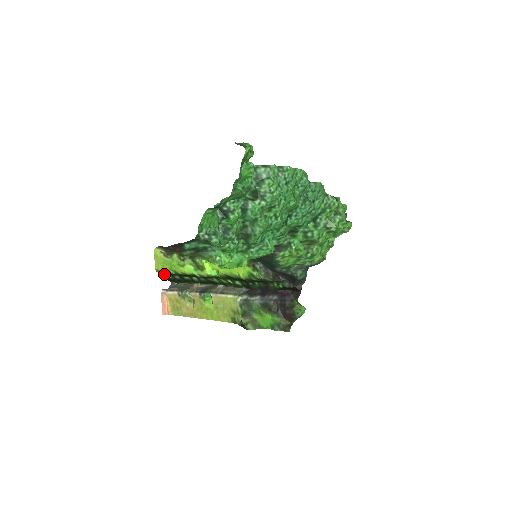
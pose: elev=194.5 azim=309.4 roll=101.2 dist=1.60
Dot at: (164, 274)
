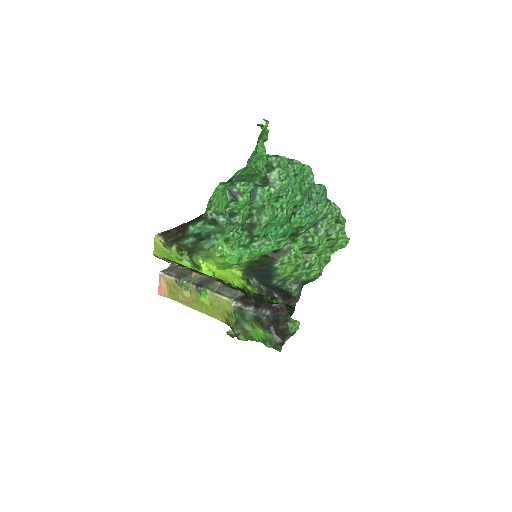
Dot at: occluded
